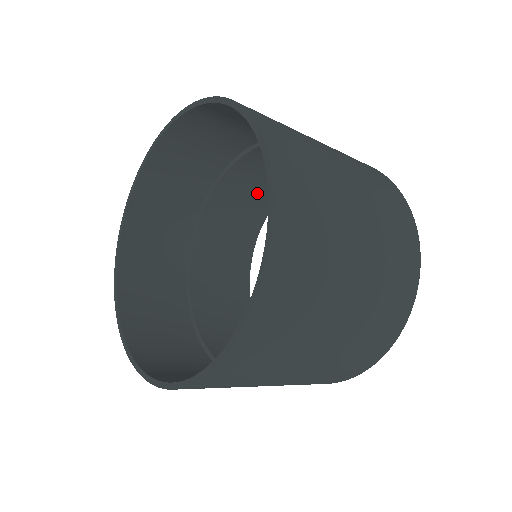
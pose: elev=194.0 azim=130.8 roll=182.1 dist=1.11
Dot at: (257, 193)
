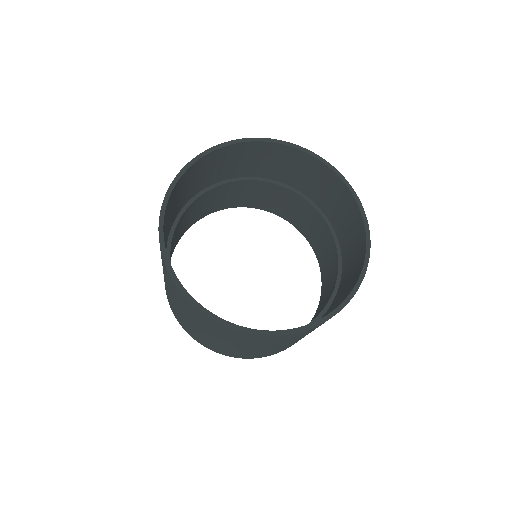
Dot at: (237, 197)
